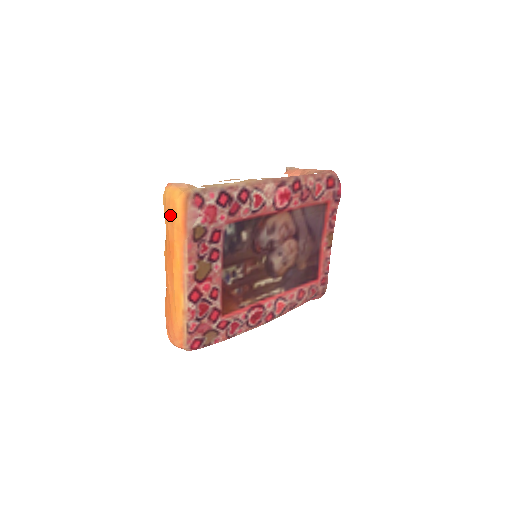
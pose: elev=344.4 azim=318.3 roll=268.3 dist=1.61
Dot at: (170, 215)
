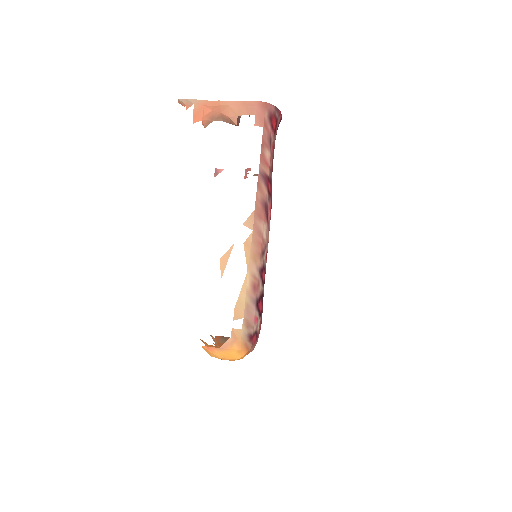
Dot at: occluded
